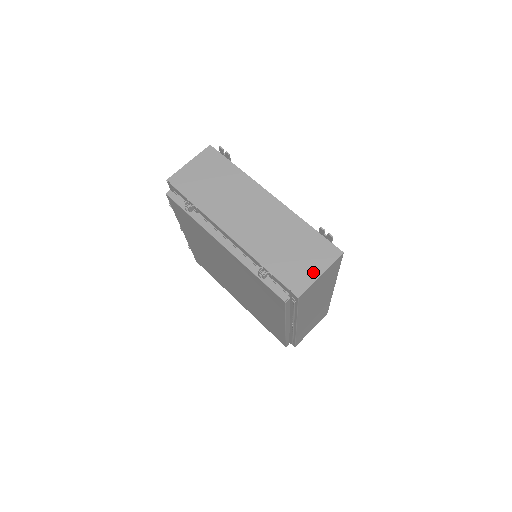
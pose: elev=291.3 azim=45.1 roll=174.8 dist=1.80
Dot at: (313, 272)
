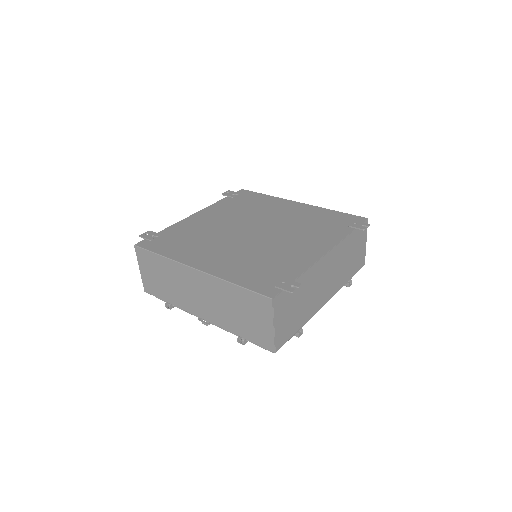
Dot at: (364, 247)
